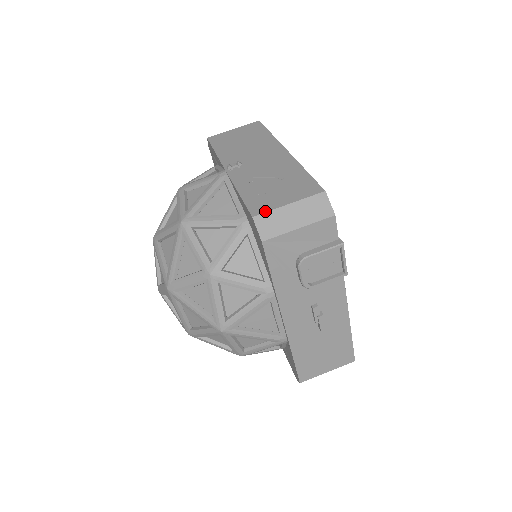
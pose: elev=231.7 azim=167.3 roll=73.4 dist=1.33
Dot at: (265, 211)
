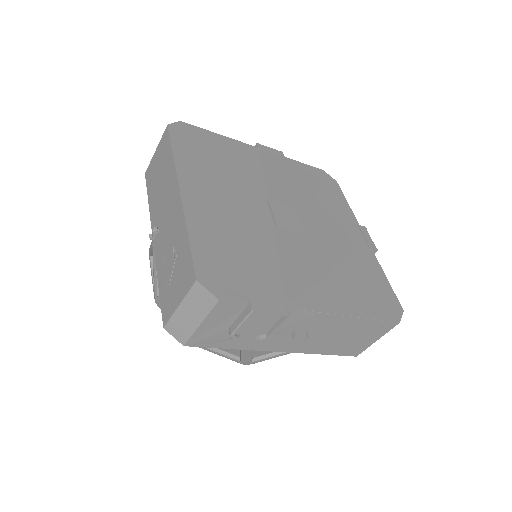
Dot at: (168, 319)
